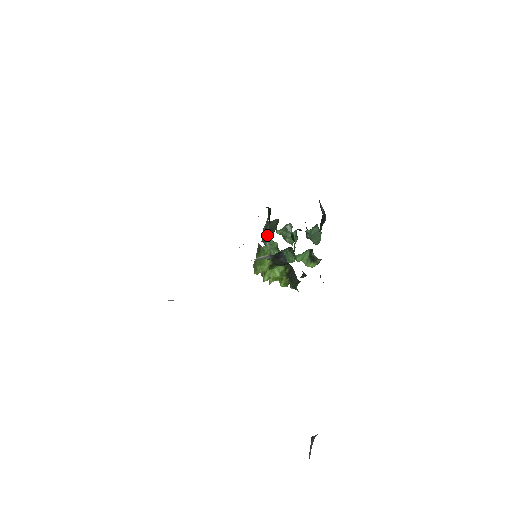
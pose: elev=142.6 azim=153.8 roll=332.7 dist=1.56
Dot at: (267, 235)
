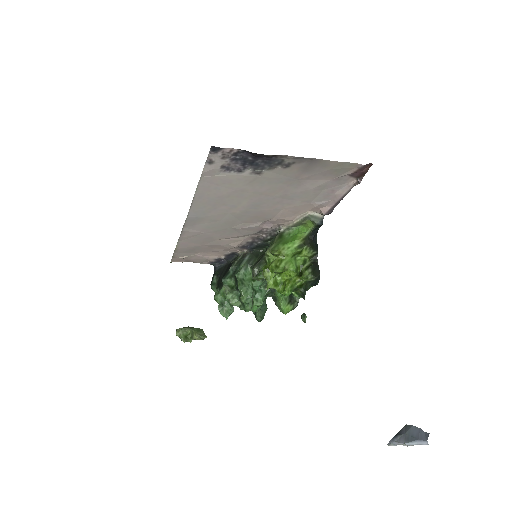
Dot at: (245, 263)
